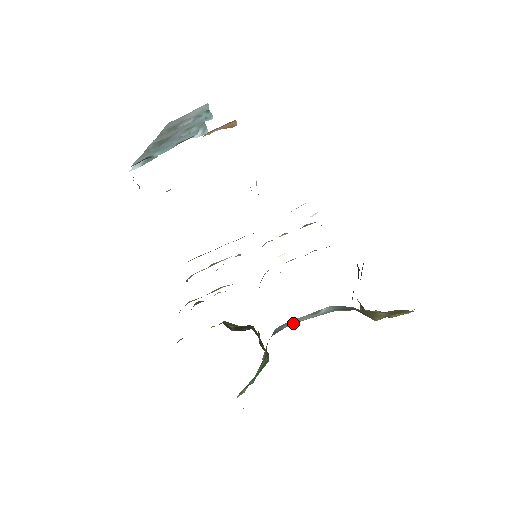
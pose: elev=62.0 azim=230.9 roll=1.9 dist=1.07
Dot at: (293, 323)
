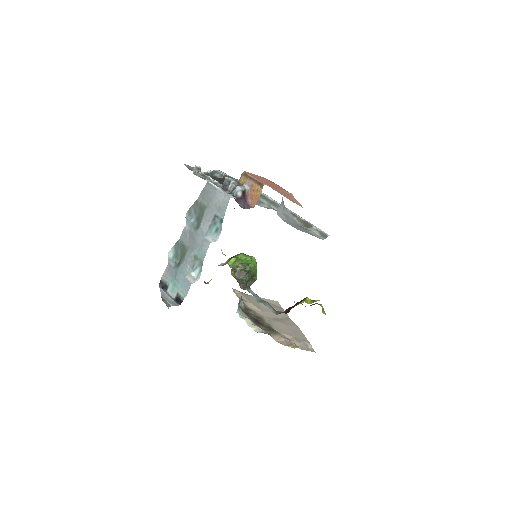
Dot at: occluded
